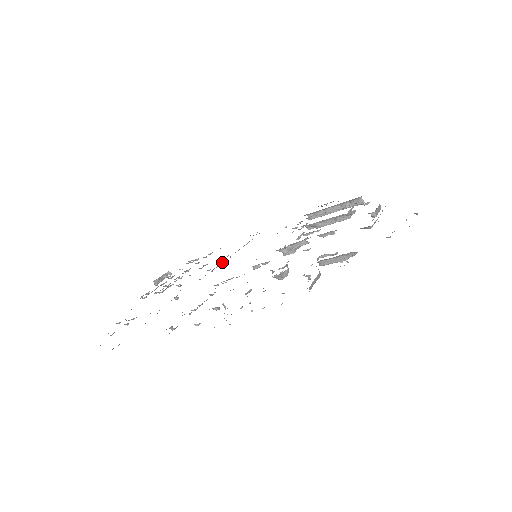
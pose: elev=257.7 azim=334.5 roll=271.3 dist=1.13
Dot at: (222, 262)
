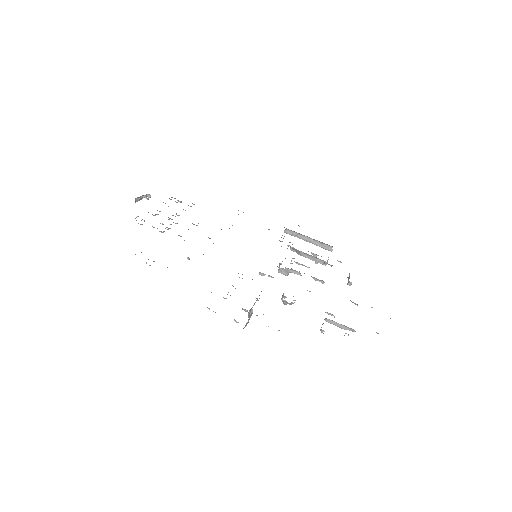
Dot at: occluded
